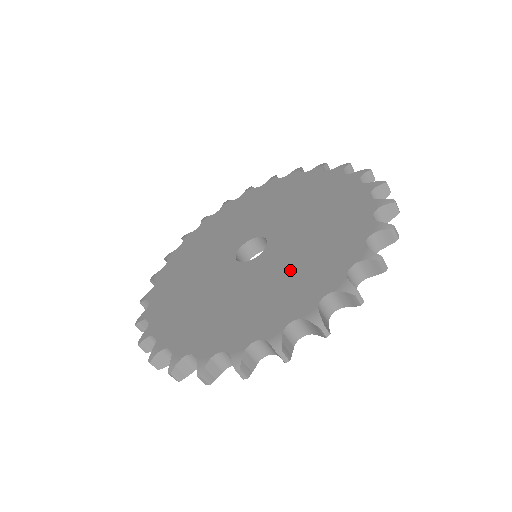
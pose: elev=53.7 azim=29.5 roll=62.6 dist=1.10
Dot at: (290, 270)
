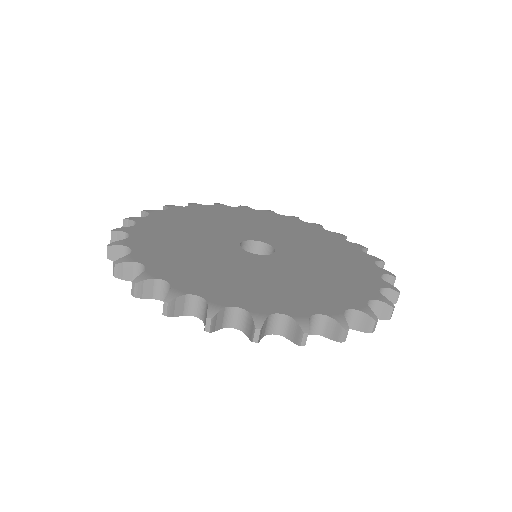
Dot at: (291, 280)
